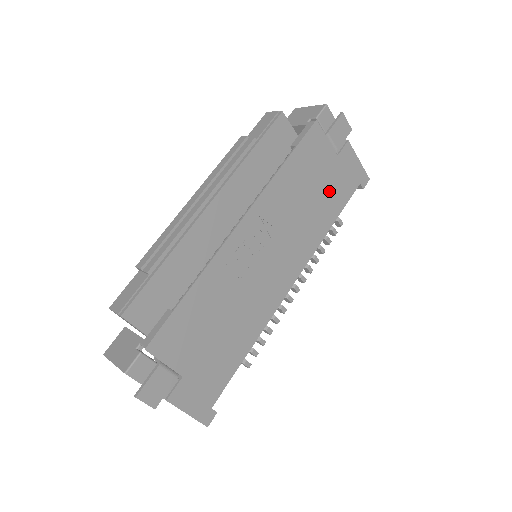
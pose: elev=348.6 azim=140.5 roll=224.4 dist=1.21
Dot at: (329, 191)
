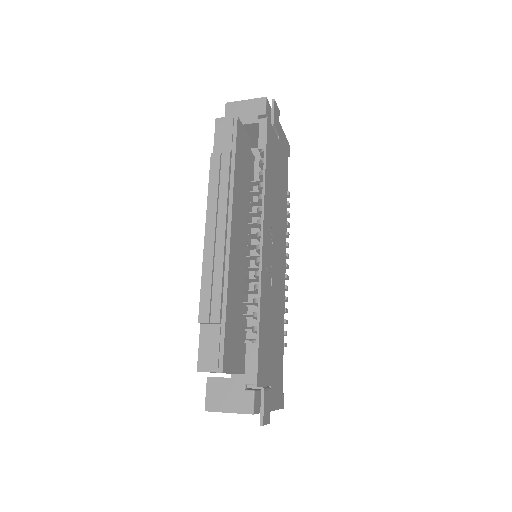
Dot at: (281, 173)
